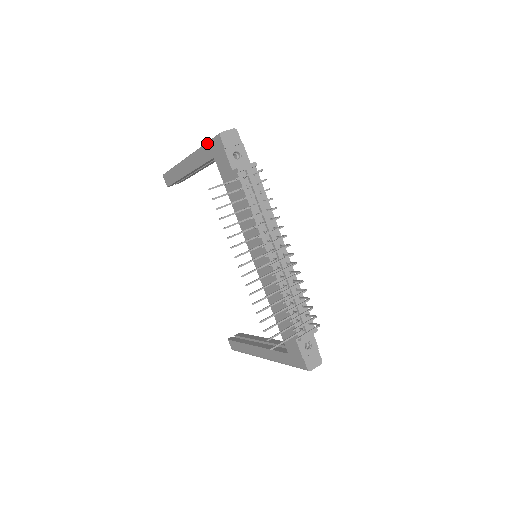
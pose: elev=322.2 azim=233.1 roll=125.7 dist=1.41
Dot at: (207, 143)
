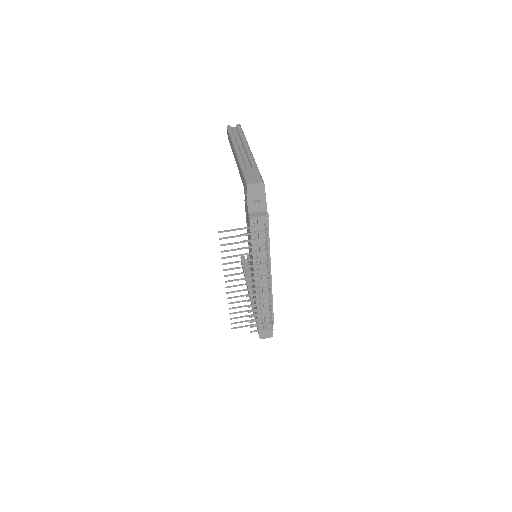
Dot at: (242, 173)
